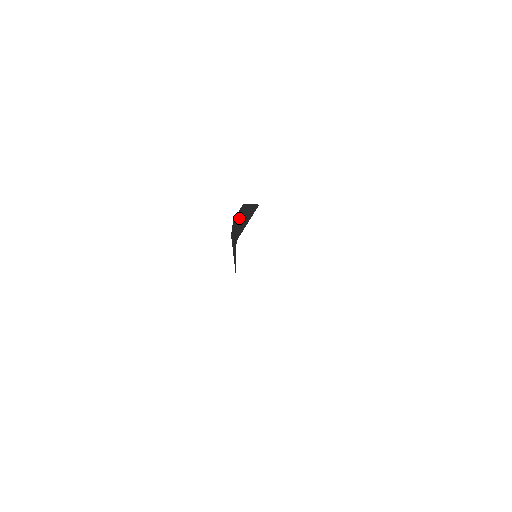
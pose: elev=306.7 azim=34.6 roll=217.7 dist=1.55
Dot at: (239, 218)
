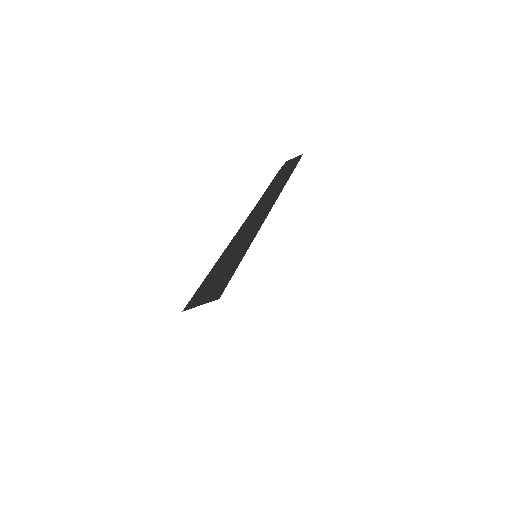
Dot at: (260, 207)
